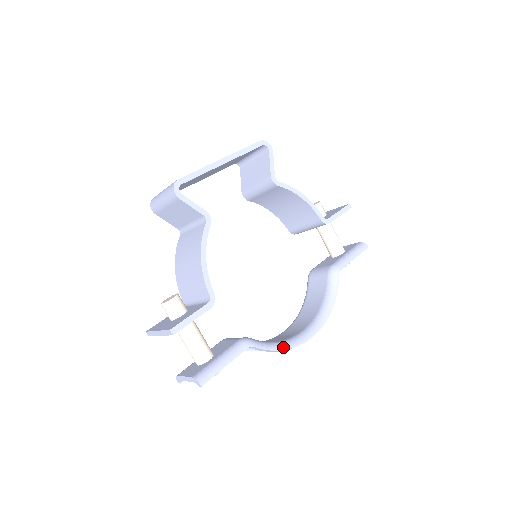
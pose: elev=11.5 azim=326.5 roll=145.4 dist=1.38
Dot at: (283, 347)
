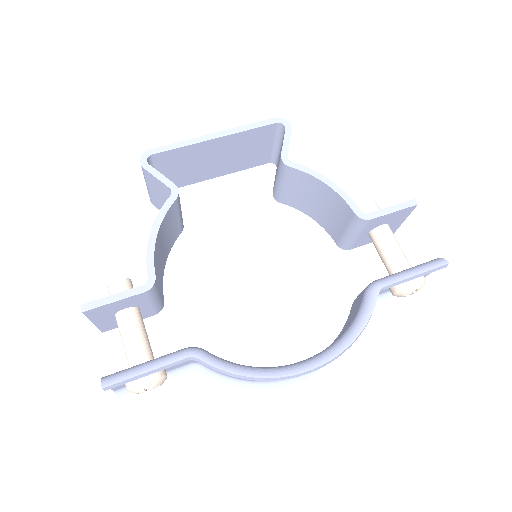
Dot at: (249, 372)
